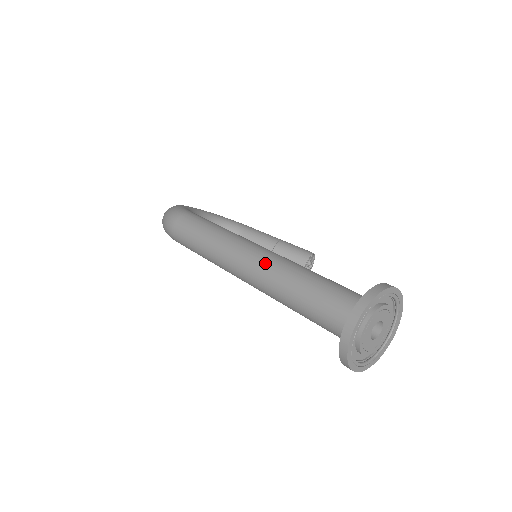
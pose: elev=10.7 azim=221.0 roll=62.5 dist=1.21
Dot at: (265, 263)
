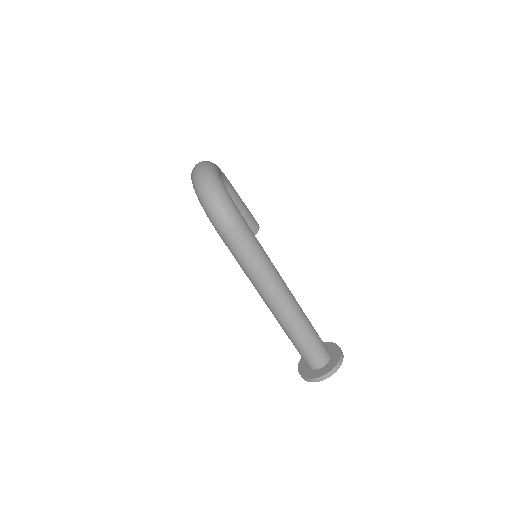
Dot at: (292, 310)
